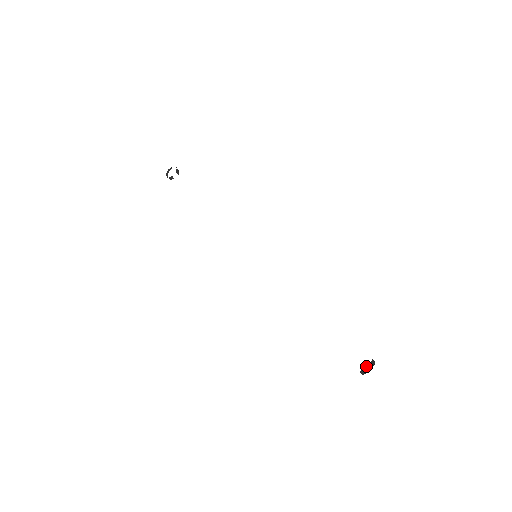
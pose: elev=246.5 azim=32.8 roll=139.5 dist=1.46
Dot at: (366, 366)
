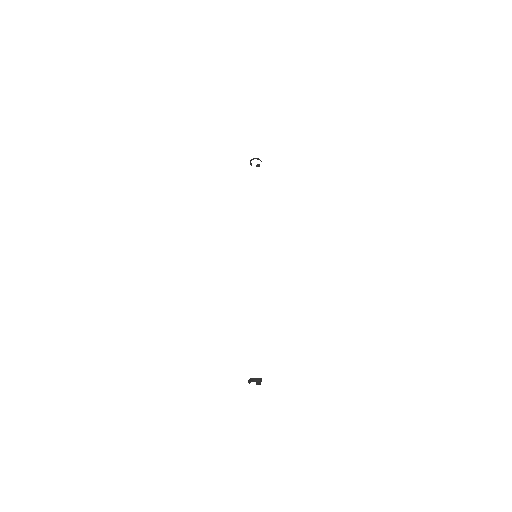
Dot at: (259, 379)
